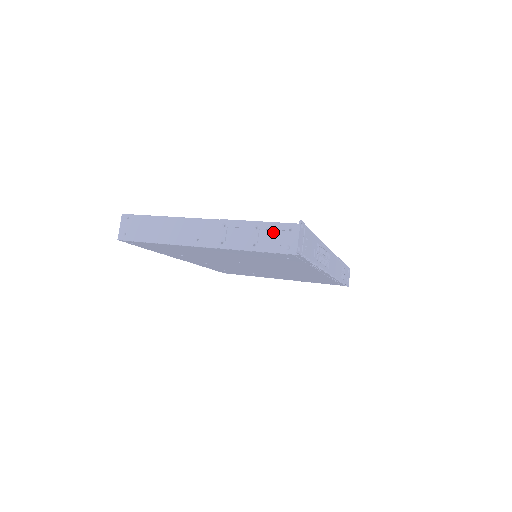
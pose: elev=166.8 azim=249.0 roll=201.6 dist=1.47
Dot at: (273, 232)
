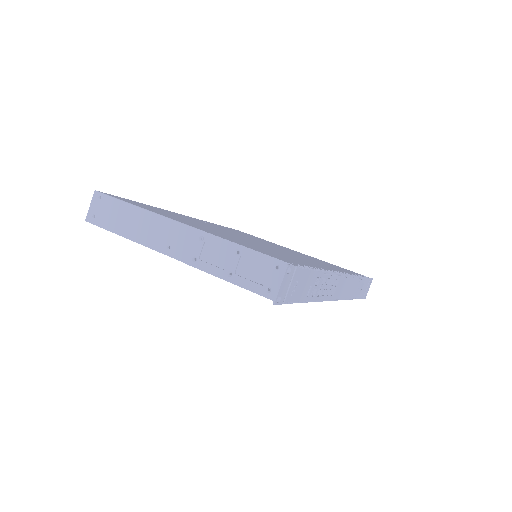
Dot at: (256, 264)
